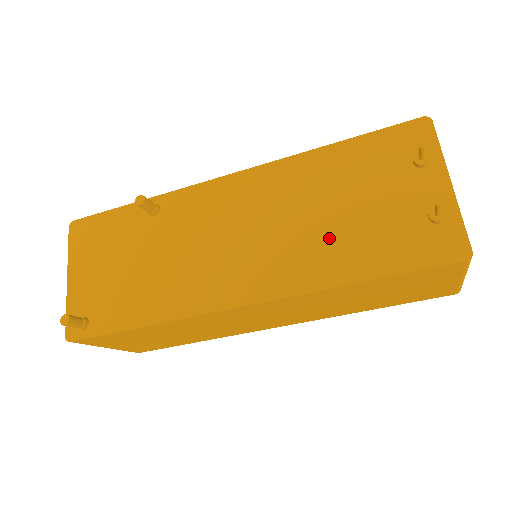
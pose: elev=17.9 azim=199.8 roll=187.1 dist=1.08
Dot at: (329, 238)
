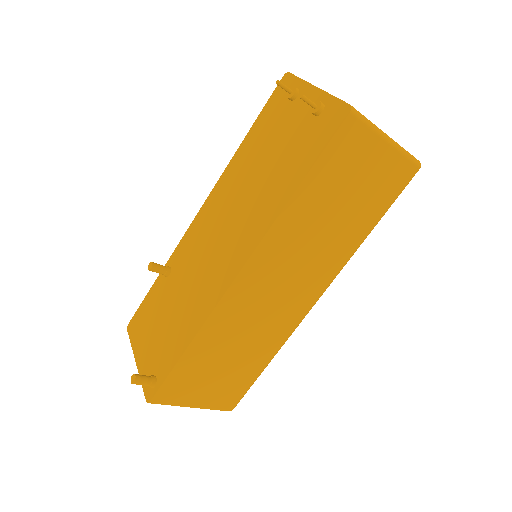
Dot at: (267, 184)
